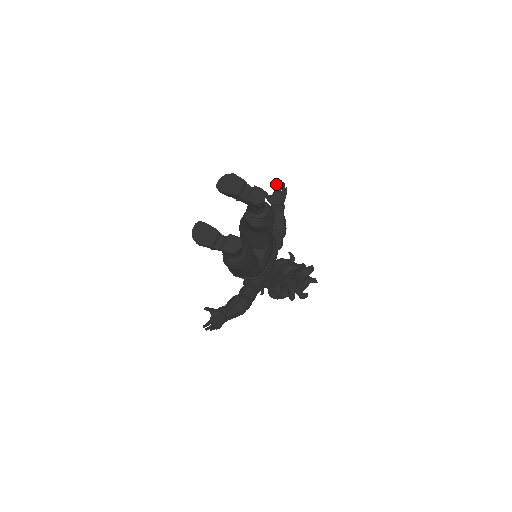
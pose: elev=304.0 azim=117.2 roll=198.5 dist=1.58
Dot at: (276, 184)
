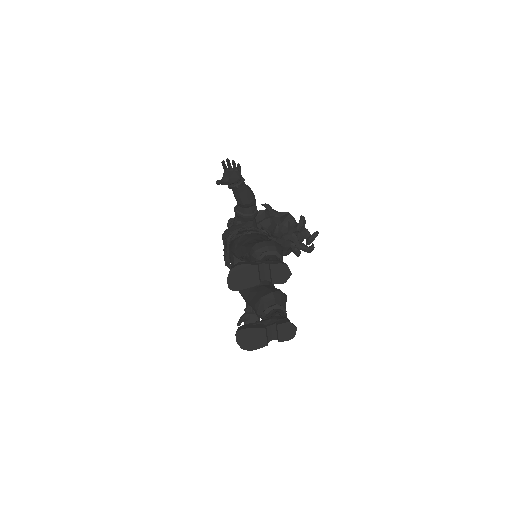
Dot at: (223, 165)
